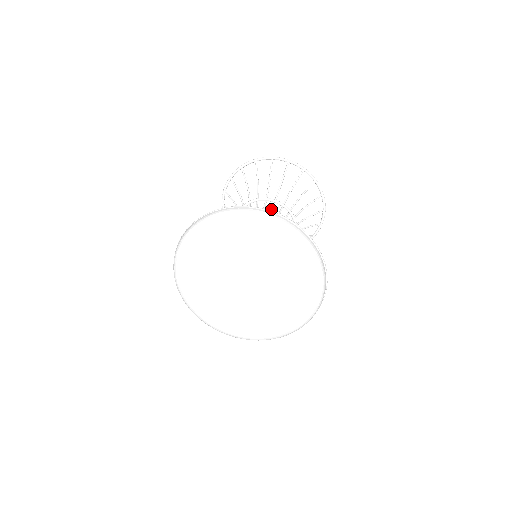
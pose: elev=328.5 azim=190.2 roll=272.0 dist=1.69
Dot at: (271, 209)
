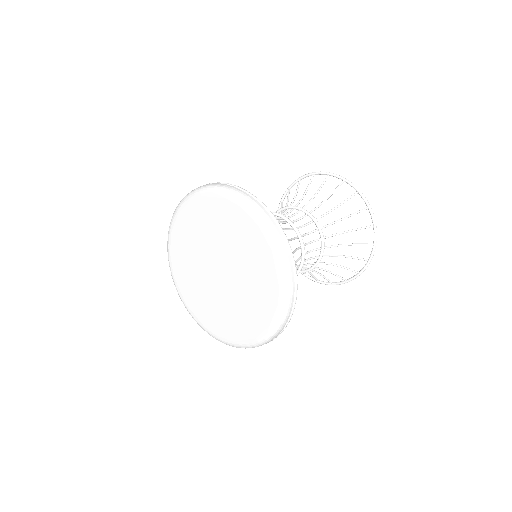
Dot at: occluded
